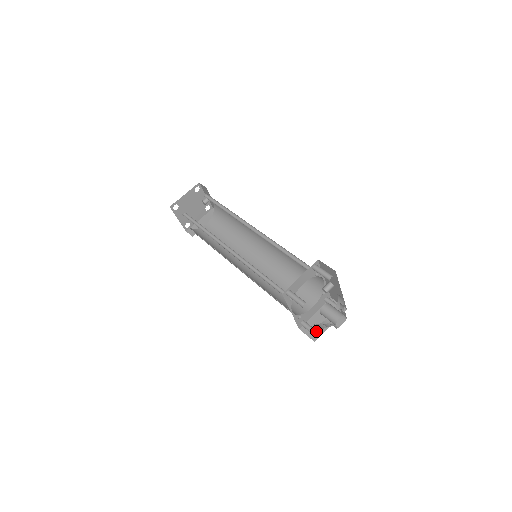
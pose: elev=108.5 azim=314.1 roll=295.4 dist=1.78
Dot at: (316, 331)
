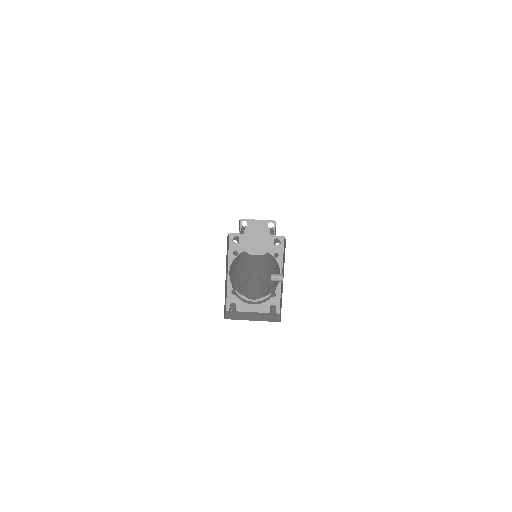
Dot at: (234, 309)
